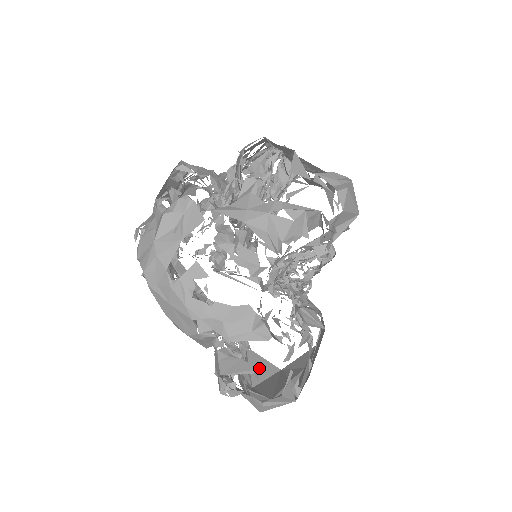
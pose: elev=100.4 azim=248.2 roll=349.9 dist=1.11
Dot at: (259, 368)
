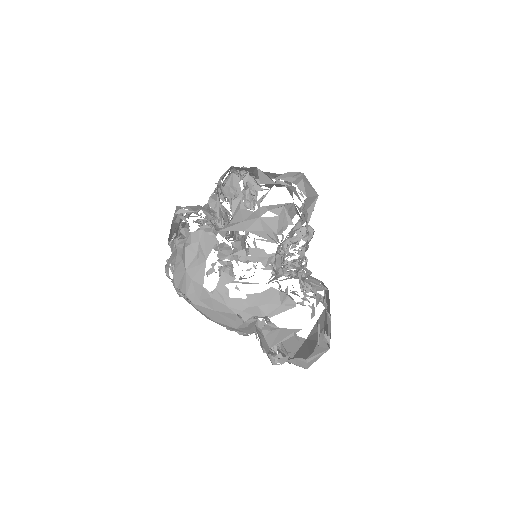
Dot at: (296, 330)
